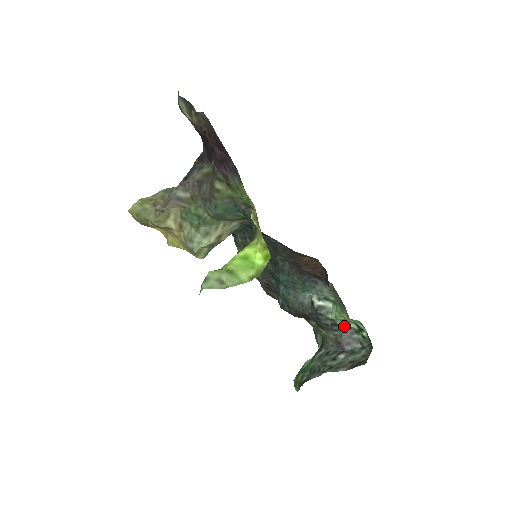
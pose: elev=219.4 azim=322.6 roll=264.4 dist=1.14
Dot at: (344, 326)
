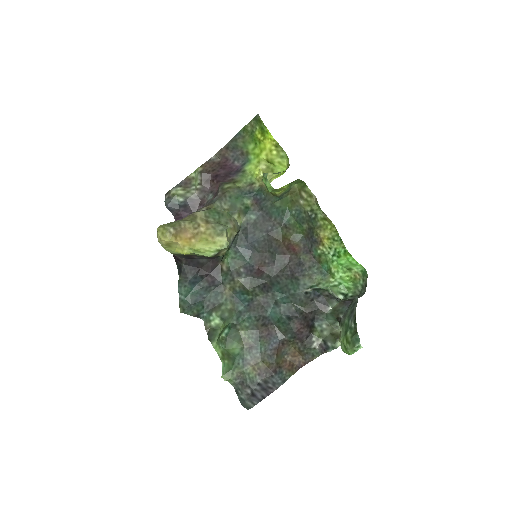
Dot at: (336, 298)
